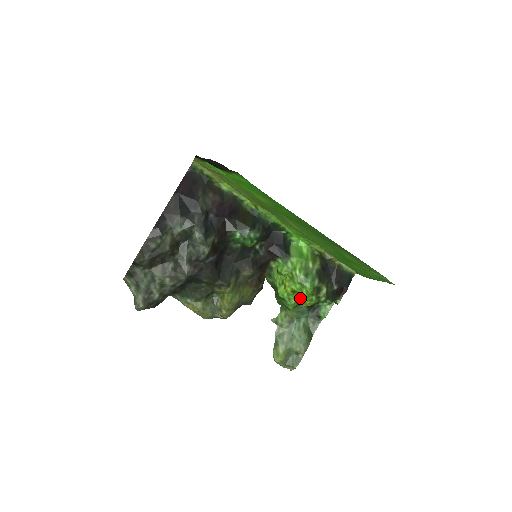
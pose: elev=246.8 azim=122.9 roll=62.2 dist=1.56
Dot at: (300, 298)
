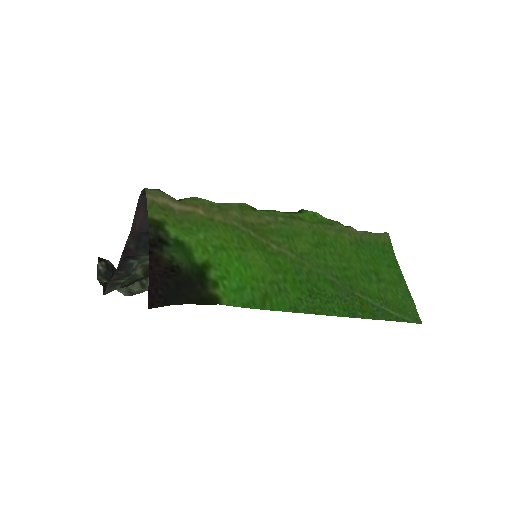
Dot at: occluded
